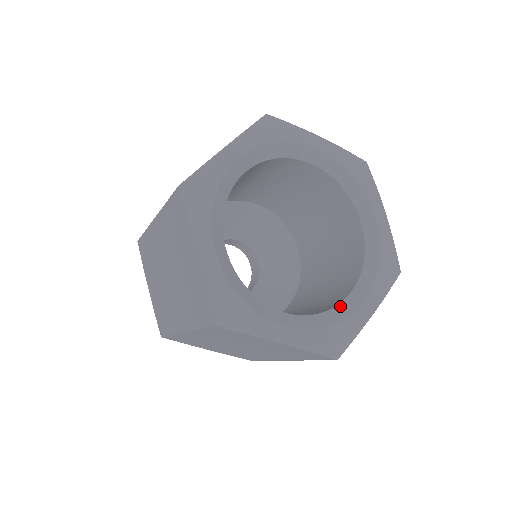
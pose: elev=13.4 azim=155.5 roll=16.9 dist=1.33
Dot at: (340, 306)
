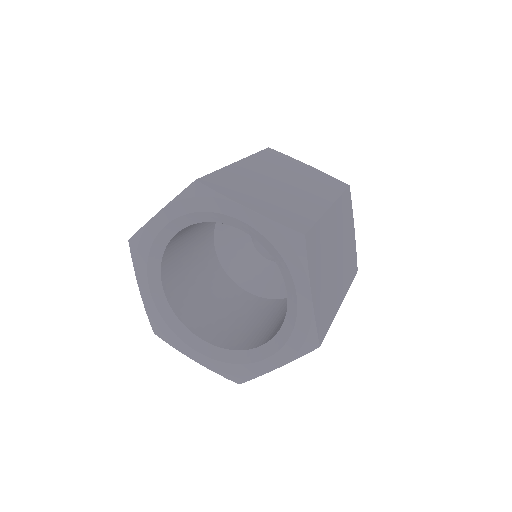
Dot at: (249, 351)
